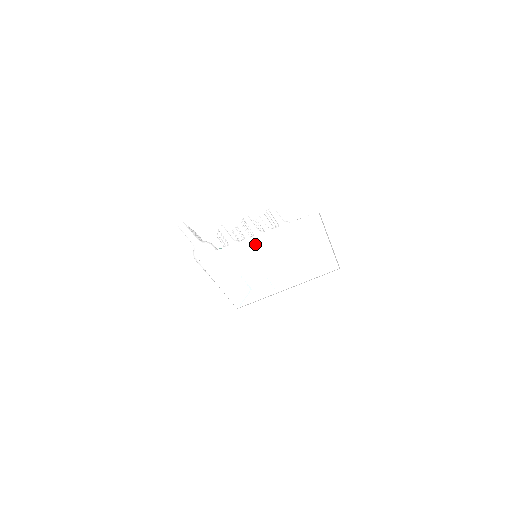
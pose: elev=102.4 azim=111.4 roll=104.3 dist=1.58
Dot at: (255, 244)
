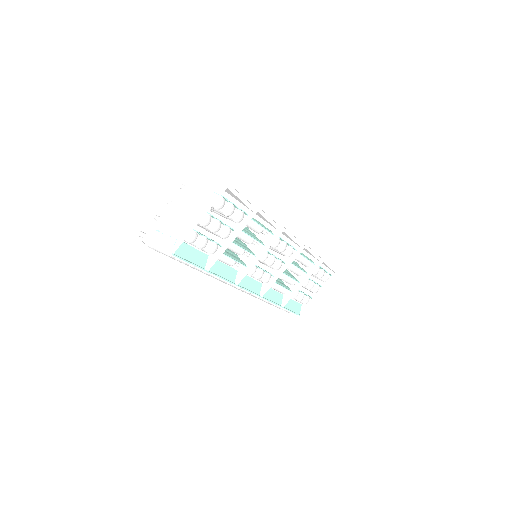
Dot at: (172, 210)
